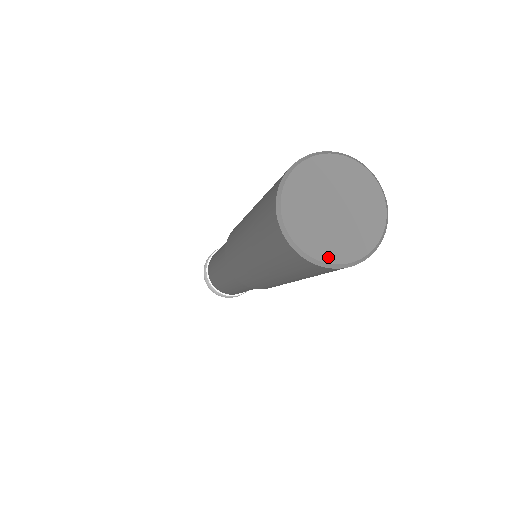
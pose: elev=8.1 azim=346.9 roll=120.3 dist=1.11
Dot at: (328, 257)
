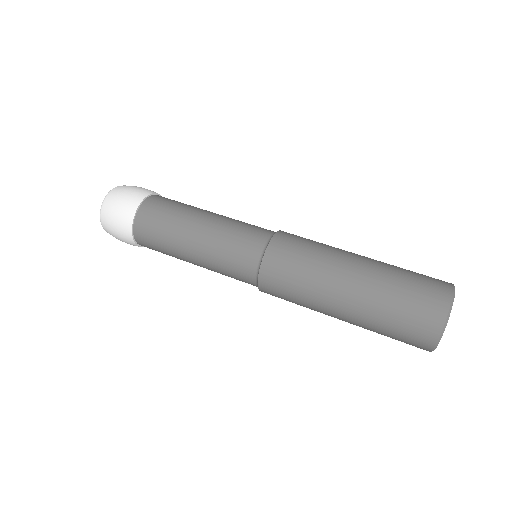
Dot at: occluded
